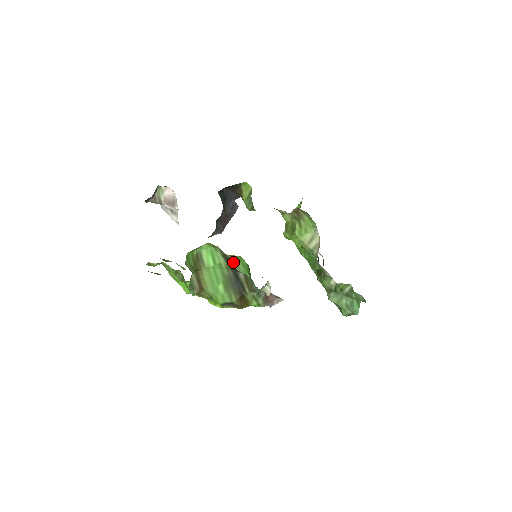
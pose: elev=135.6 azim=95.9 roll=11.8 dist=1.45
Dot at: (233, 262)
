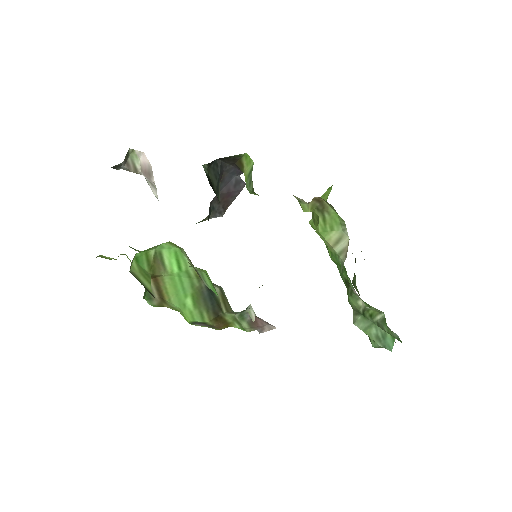
Dot at: (199, 274)
